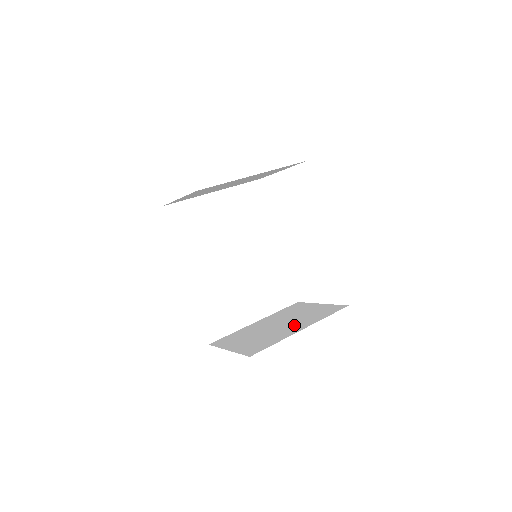
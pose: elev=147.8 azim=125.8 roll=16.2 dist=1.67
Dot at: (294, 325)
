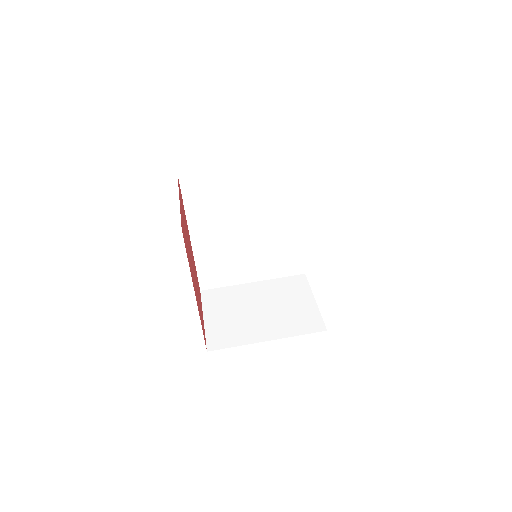
Dot at: (269, 325)
